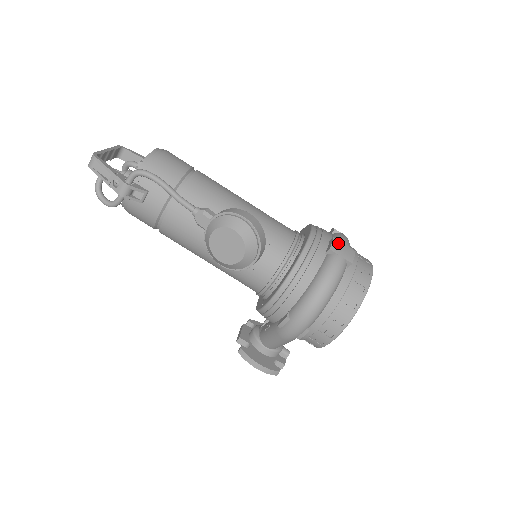
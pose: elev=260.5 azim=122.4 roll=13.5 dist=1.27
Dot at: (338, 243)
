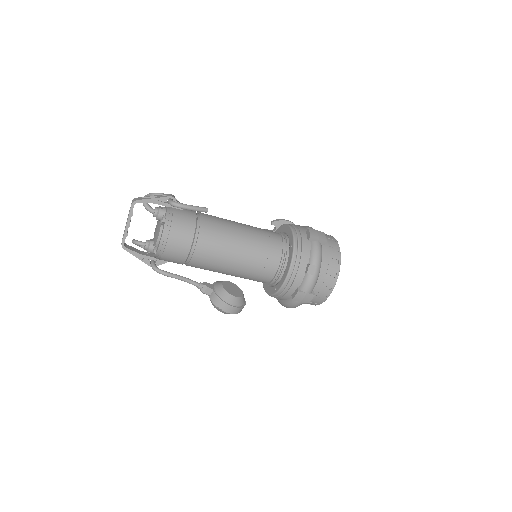
Dot at: (300, 295)
